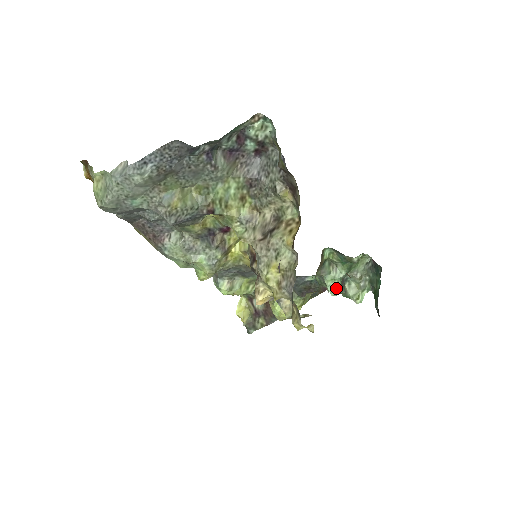
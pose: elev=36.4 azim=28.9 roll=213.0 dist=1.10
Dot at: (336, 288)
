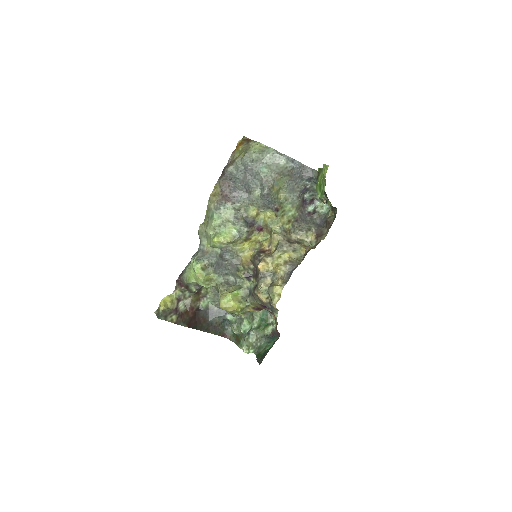
Dot at: (246, 330)
